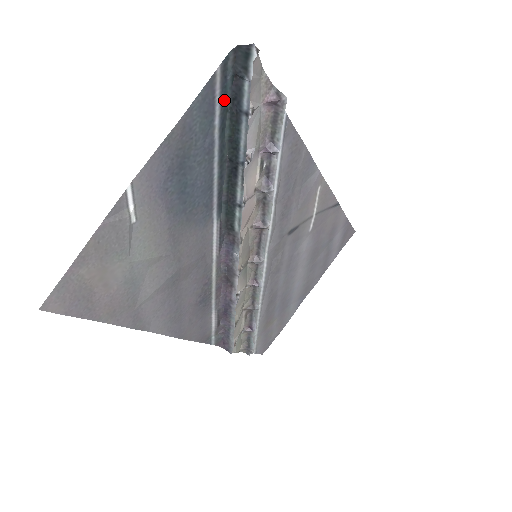
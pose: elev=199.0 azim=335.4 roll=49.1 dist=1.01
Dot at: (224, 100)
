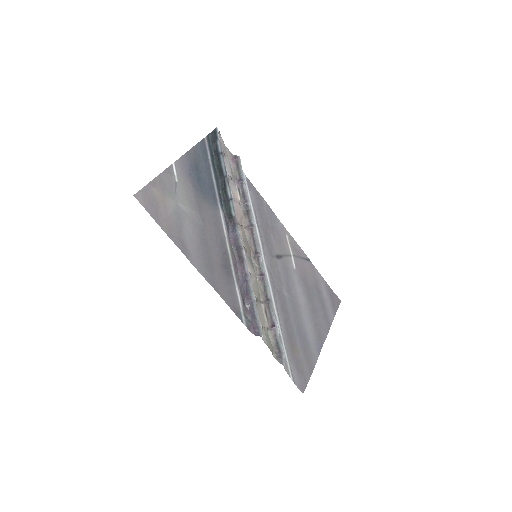
Dot at: (211, 151)
